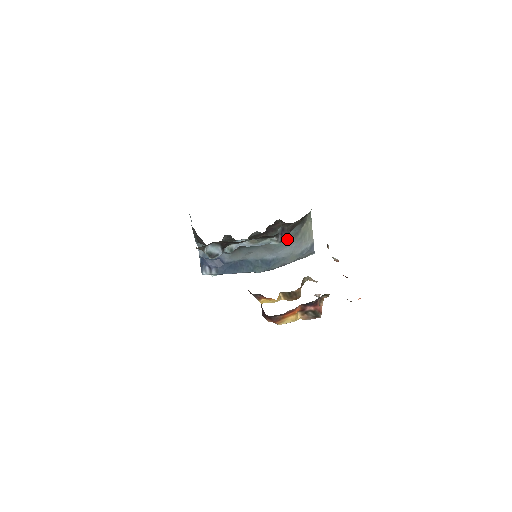
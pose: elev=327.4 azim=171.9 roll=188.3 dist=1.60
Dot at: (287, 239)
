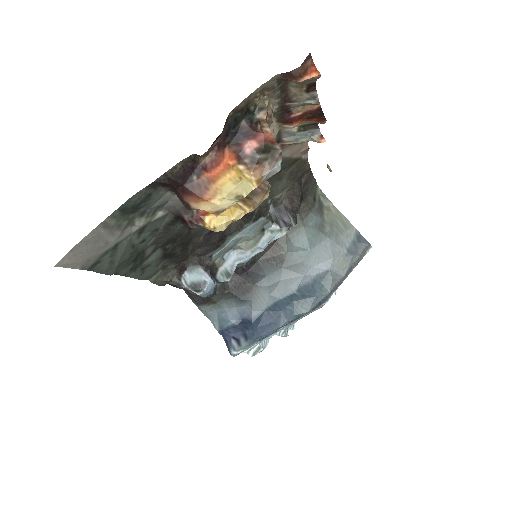
Dot at: (312, 239)
